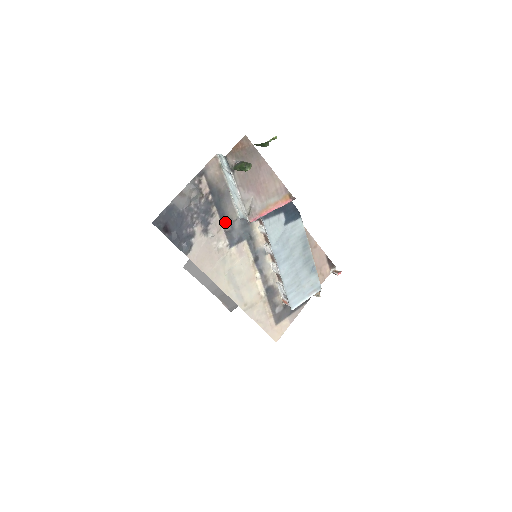
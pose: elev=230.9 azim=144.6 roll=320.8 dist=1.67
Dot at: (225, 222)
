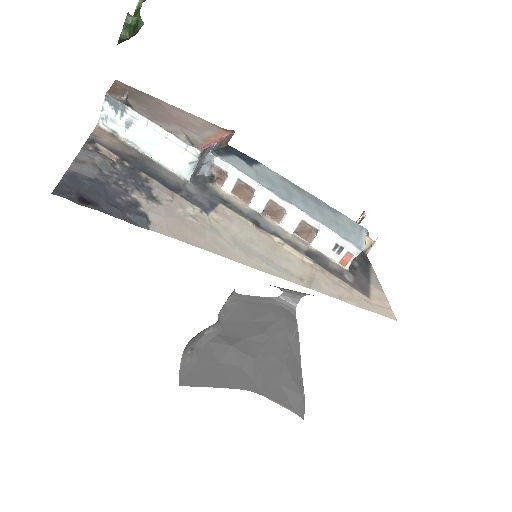
Dot at: (172, 188)
